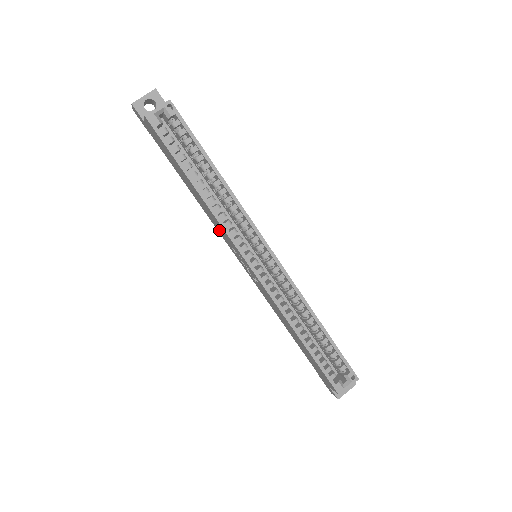
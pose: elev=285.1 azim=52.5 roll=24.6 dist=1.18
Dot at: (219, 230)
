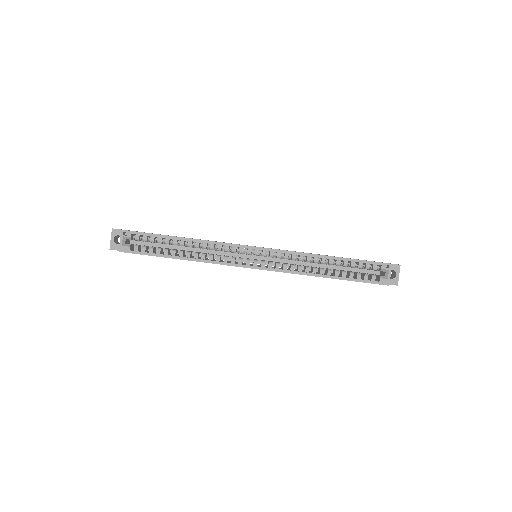
Dot at: occluded
